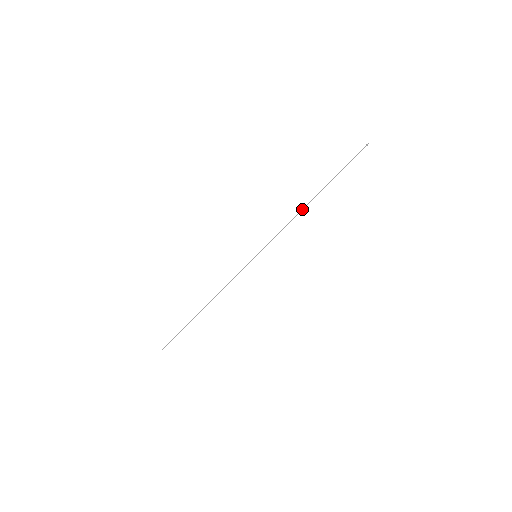
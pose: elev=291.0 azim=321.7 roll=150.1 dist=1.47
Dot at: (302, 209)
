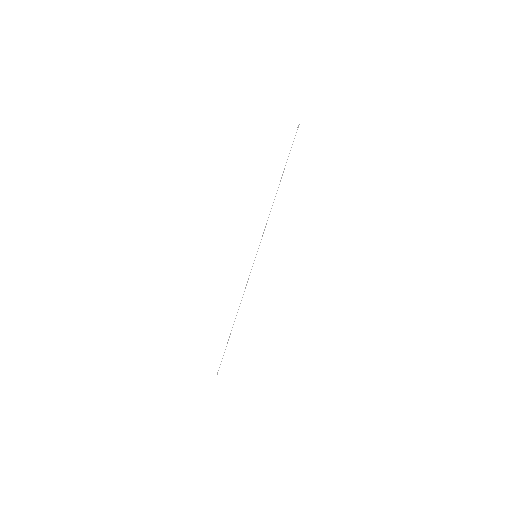
Dot at: occluded
